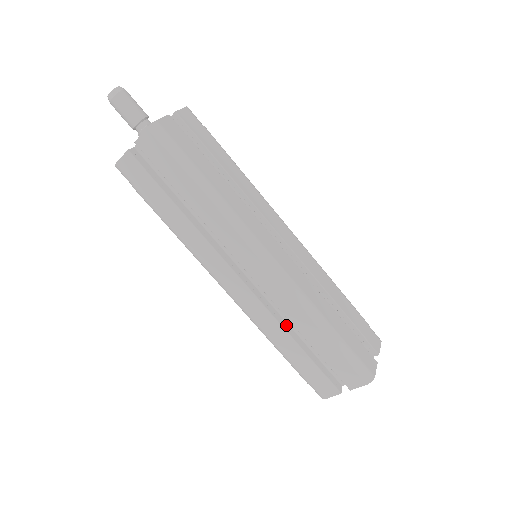
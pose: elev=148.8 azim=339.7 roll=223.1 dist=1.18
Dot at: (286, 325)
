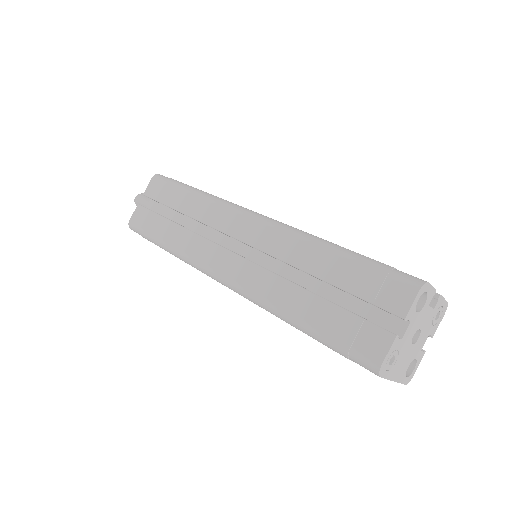
Dot at: occluded
